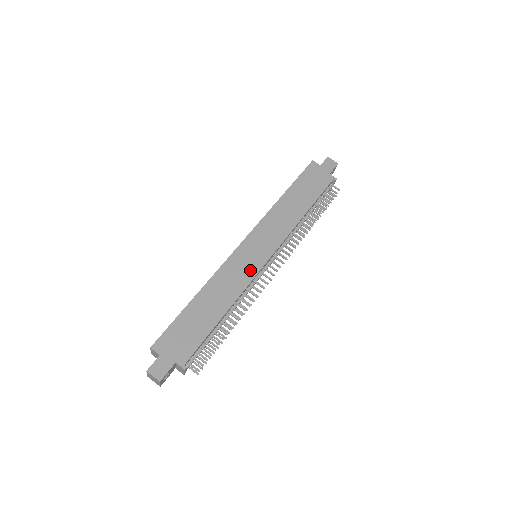
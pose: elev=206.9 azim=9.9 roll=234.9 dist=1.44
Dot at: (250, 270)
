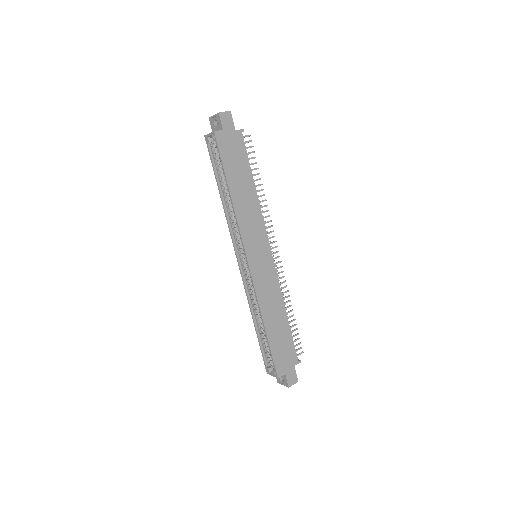
Dot at: (271, 274)
